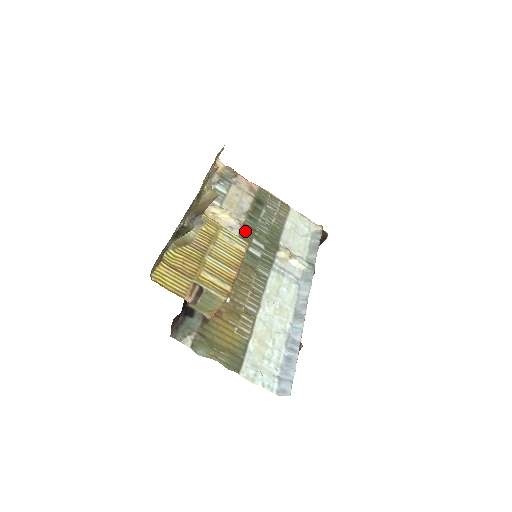
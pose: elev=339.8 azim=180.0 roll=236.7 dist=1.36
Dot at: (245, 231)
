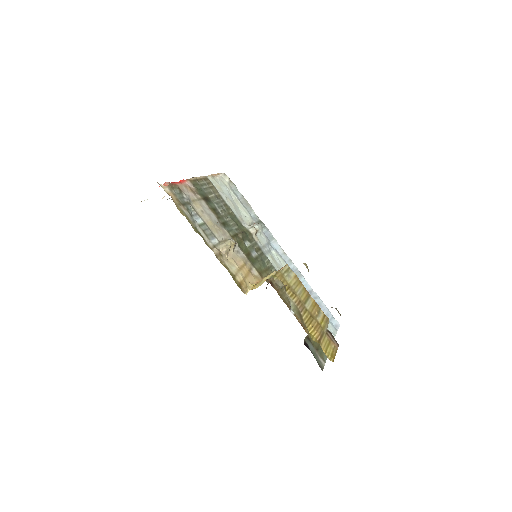
Dot at: (238, 243)
